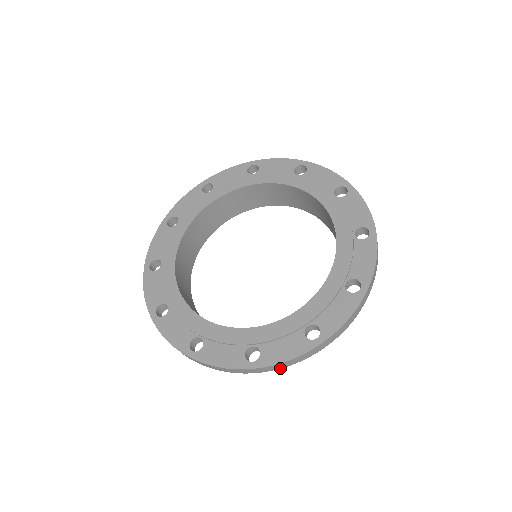
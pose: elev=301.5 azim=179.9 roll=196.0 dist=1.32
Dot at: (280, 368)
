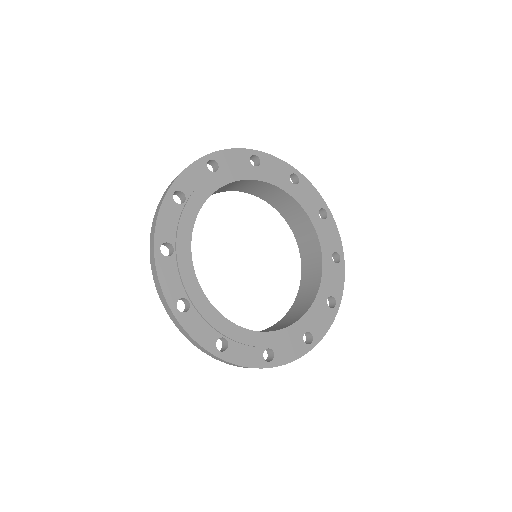
Dot at: occluded
